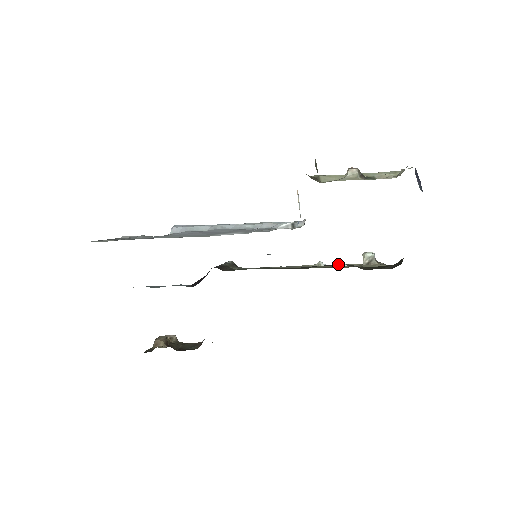
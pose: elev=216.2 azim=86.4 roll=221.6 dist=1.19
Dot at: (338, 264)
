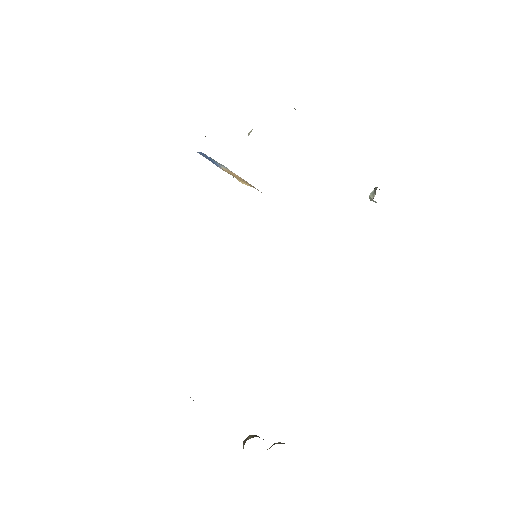
Dot at: occluded
